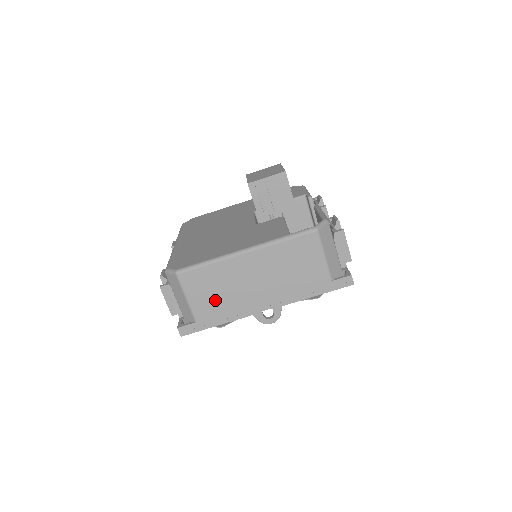
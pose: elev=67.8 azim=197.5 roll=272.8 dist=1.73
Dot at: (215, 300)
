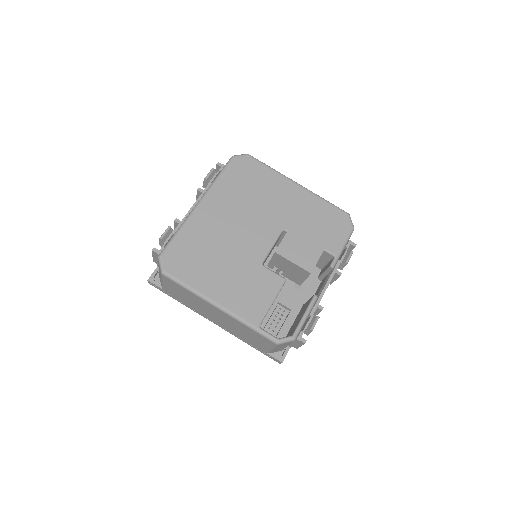
Dot at: (182, 297)
